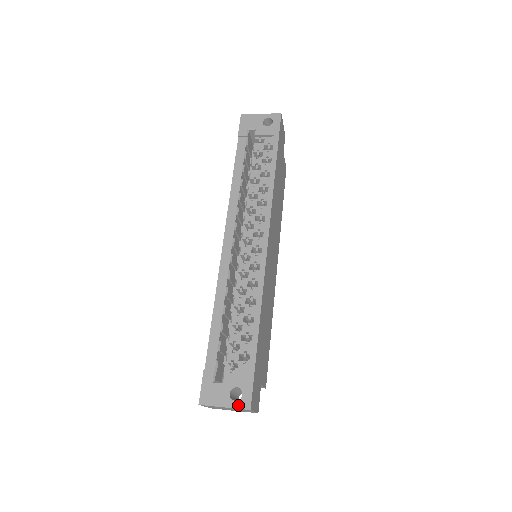
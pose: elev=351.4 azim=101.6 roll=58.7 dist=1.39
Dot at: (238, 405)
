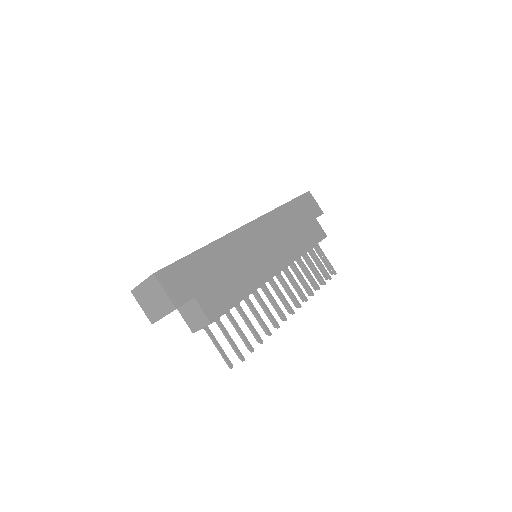
Dot at: (150, 276)
